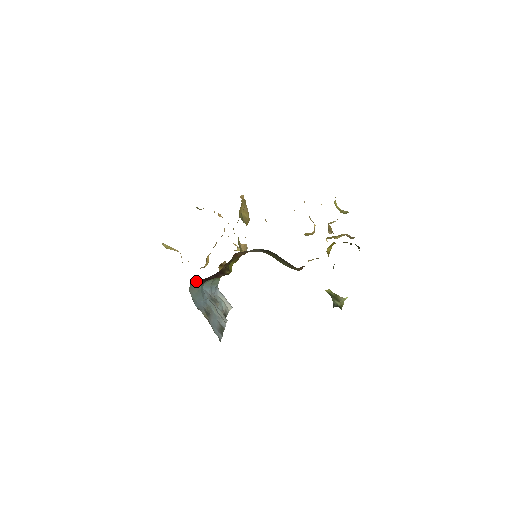
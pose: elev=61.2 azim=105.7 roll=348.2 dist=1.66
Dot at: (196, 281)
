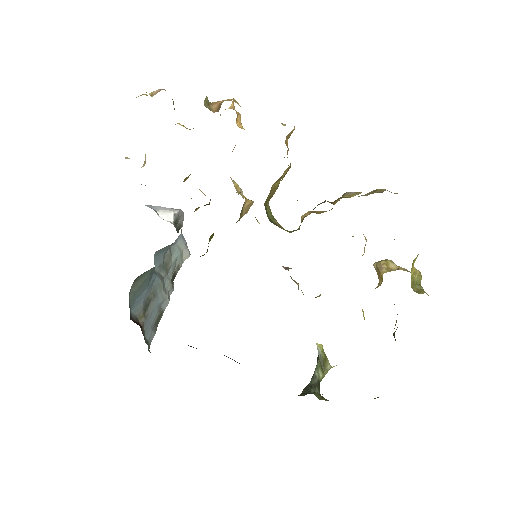
Dot at: occluded
